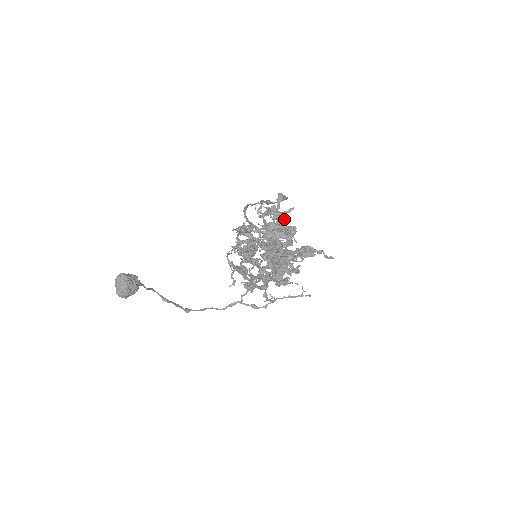
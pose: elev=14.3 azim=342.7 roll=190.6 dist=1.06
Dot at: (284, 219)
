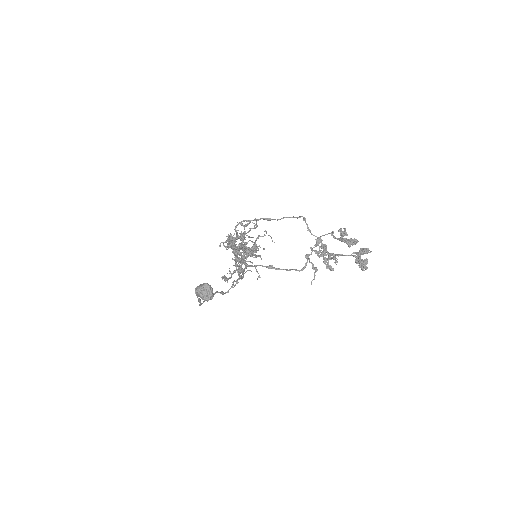
Dot at: occluded
